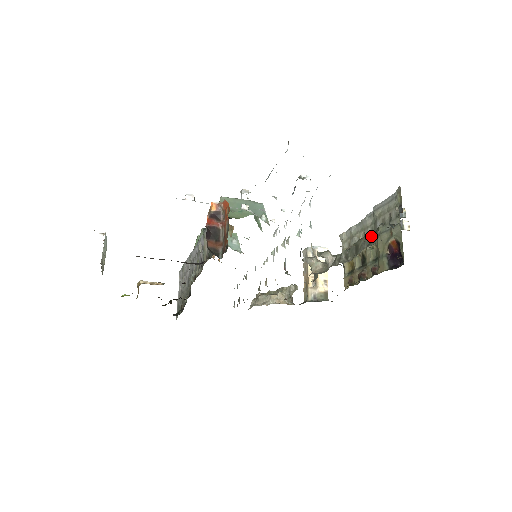
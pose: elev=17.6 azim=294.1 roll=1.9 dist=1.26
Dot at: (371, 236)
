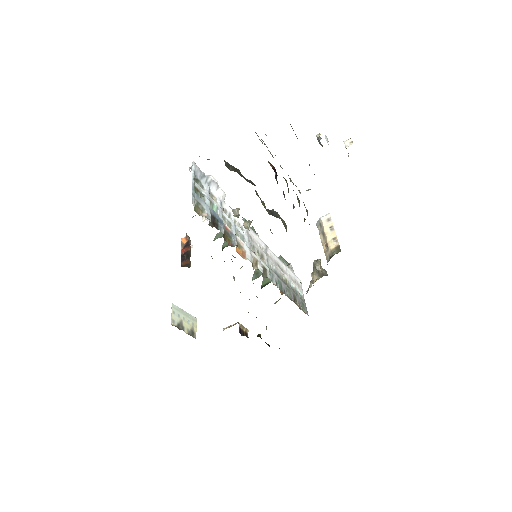
Dot at: occluded
